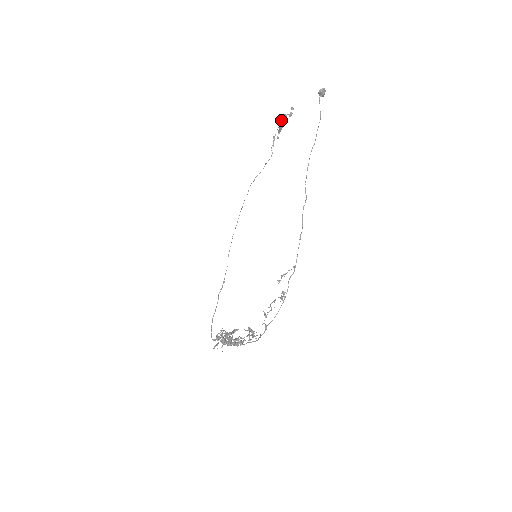
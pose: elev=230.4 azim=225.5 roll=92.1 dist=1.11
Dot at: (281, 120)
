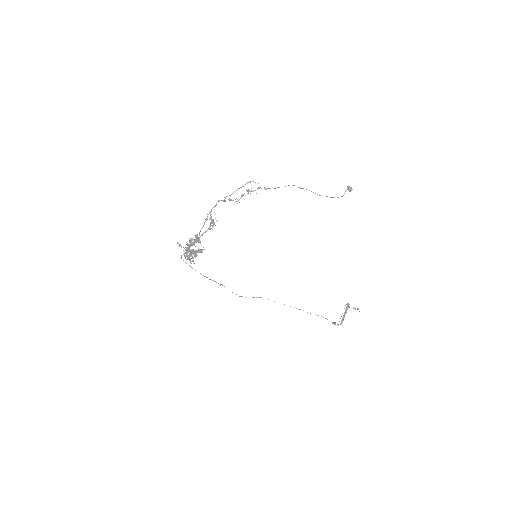
Dot at: occluded
